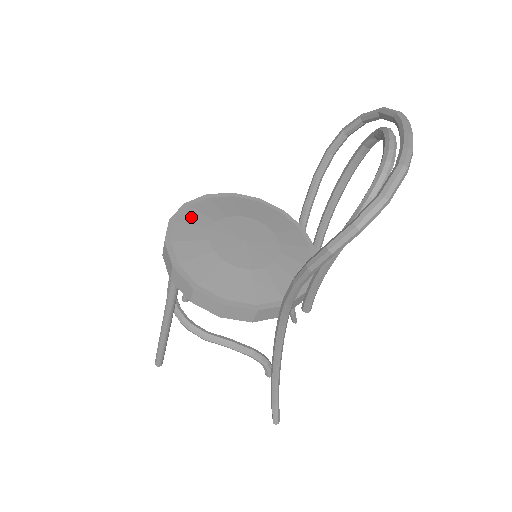
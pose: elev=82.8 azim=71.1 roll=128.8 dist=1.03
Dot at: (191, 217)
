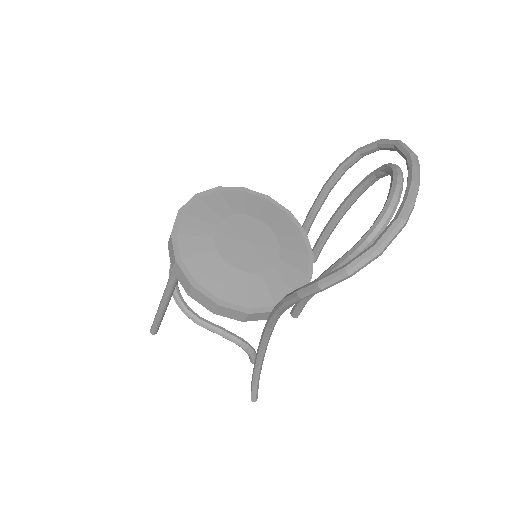
Dot at: (199, 210)
